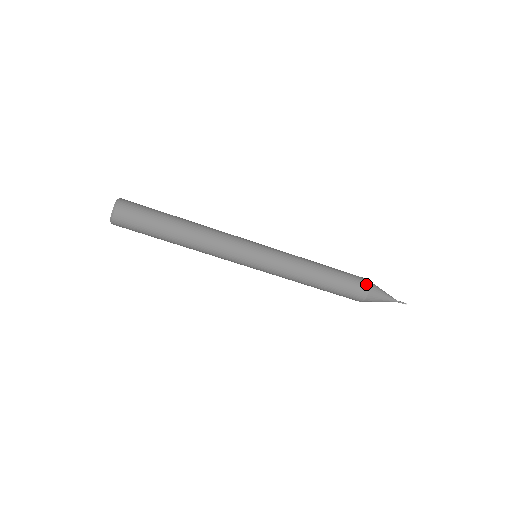
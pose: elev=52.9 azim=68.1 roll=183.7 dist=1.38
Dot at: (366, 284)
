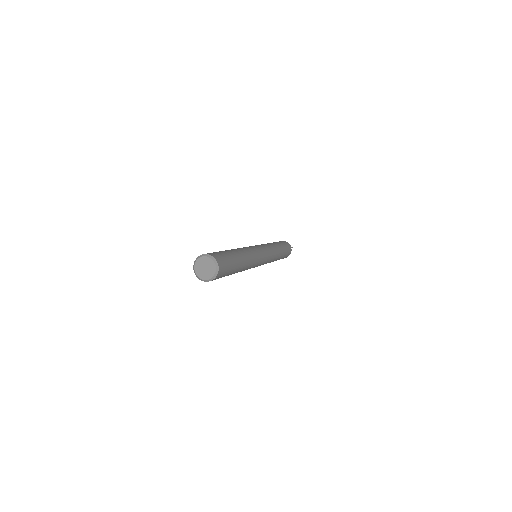
Dot at: (289, 245)
